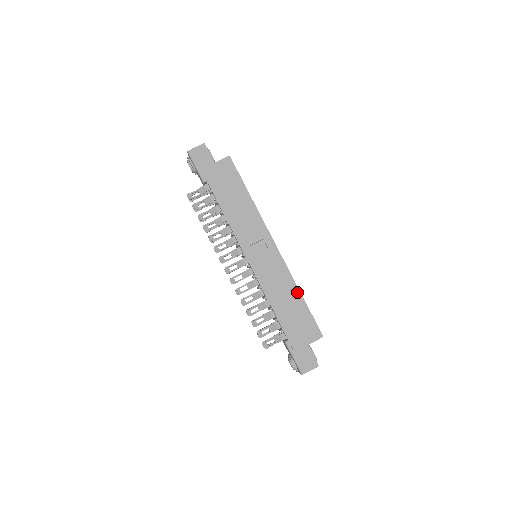
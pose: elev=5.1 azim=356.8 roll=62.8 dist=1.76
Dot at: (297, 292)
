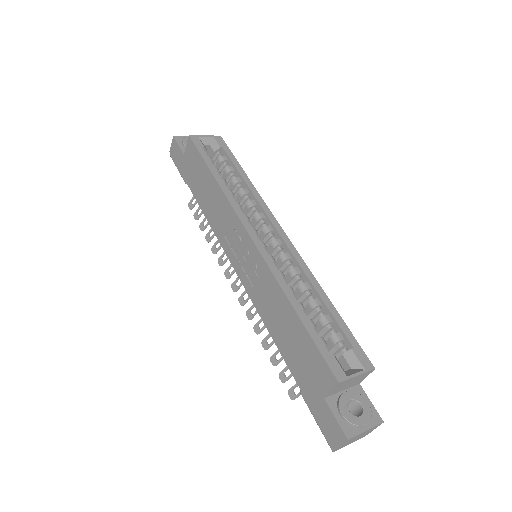
Dot at: (288, 305)
